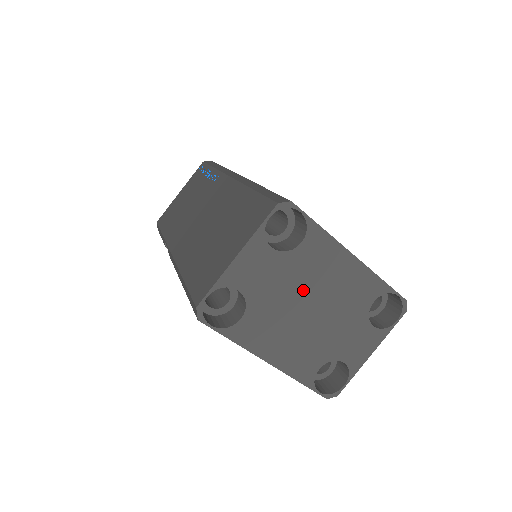
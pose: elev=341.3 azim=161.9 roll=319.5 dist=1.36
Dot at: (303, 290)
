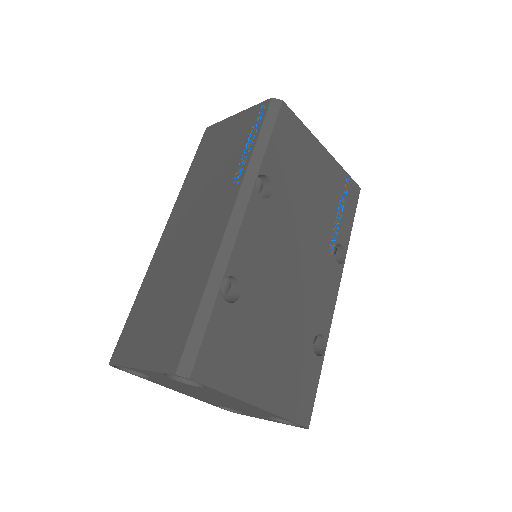
Dot at: (204, 393)
